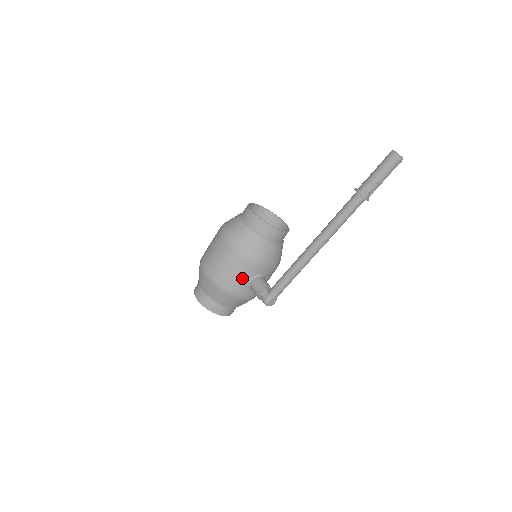
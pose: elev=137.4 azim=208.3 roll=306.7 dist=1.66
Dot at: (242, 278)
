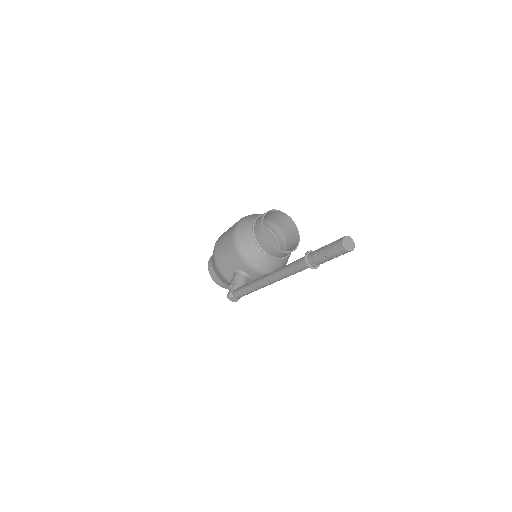
Dot at: (230, 266)
